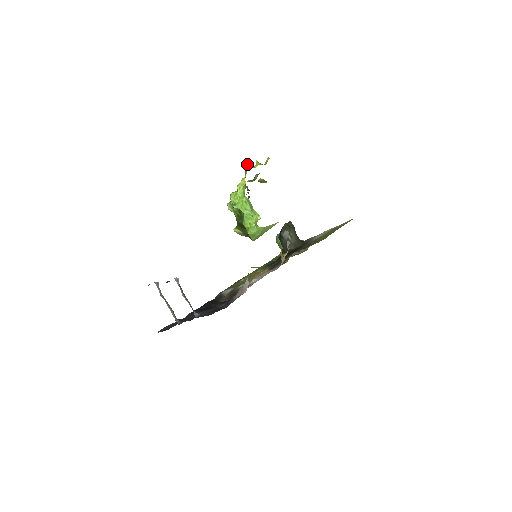
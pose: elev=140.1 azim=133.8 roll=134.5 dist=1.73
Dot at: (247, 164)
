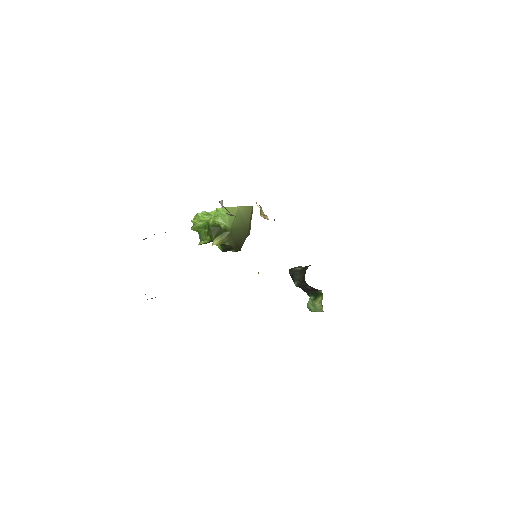
Dot at: occluded
